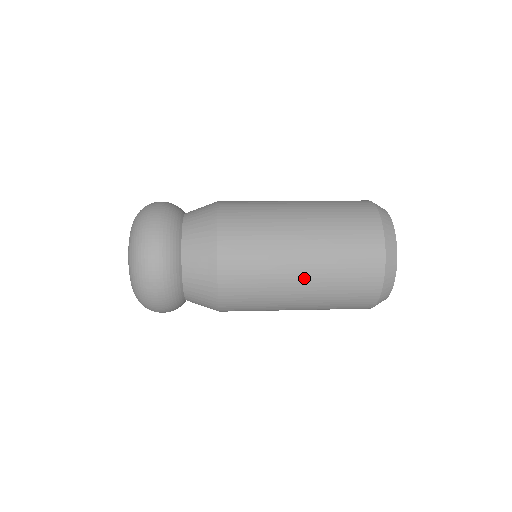
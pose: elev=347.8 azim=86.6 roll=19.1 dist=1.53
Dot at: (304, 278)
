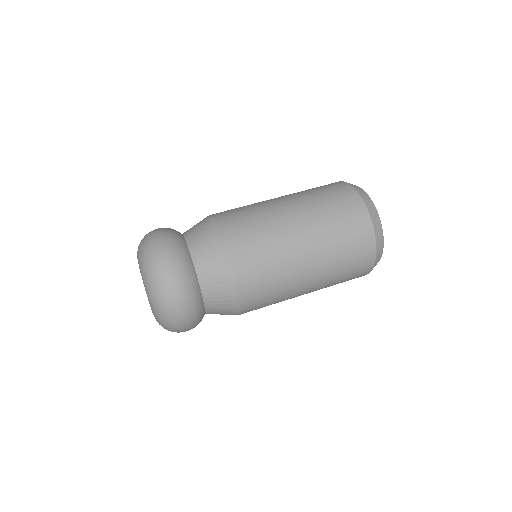
Dot at: (309, 254)
